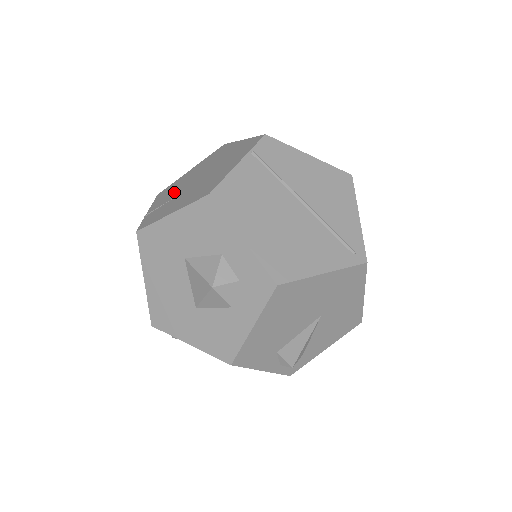
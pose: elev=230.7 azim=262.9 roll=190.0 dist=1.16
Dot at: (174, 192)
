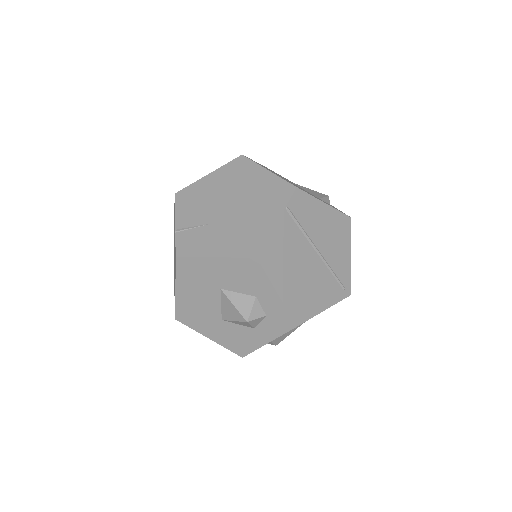
Dot at: (202, 211)
